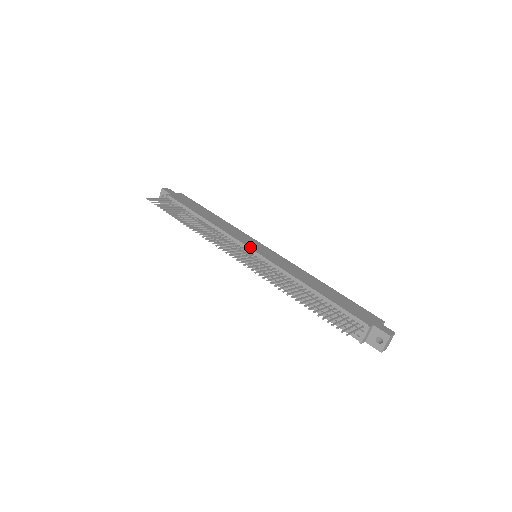
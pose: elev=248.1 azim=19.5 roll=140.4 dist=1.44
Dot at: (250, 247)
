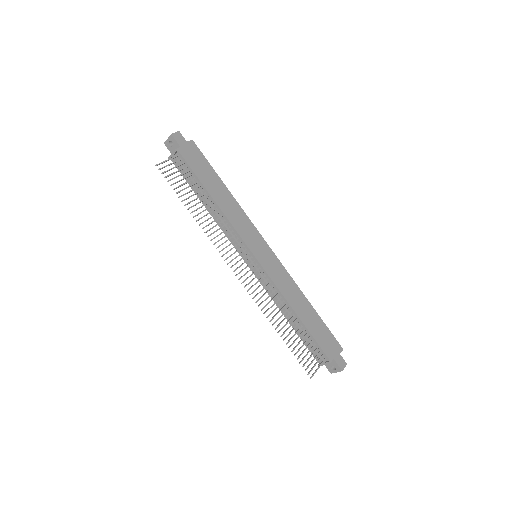
Dot at: (253, 252)
